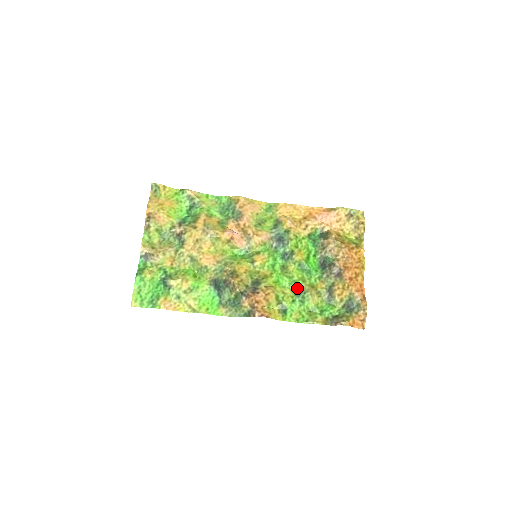
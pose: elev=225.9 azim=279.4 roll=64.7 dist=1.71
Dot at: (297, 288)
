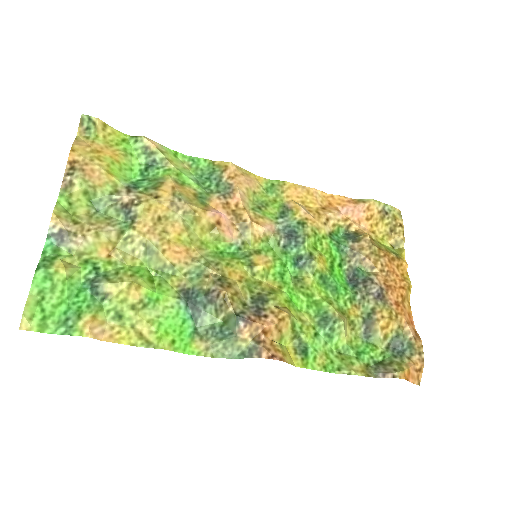
Dot at: (320, 313)
